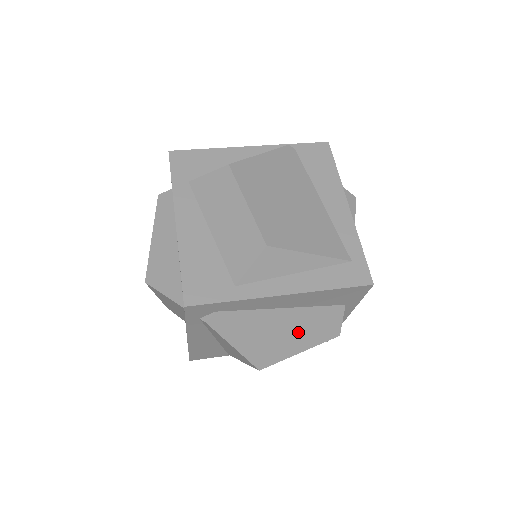
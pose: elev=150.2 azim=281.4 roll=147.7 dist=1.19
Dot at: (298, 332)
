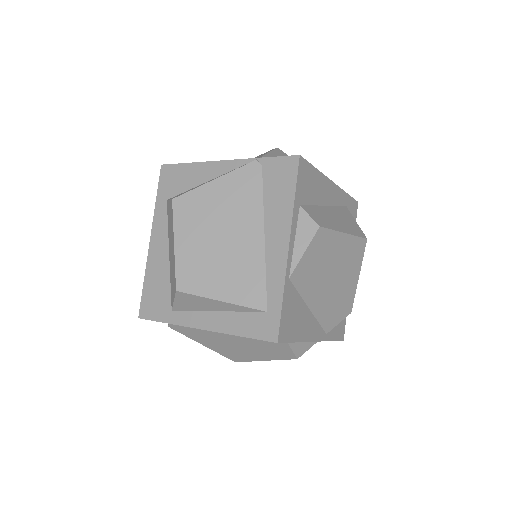
Dot at: (251, 348)
